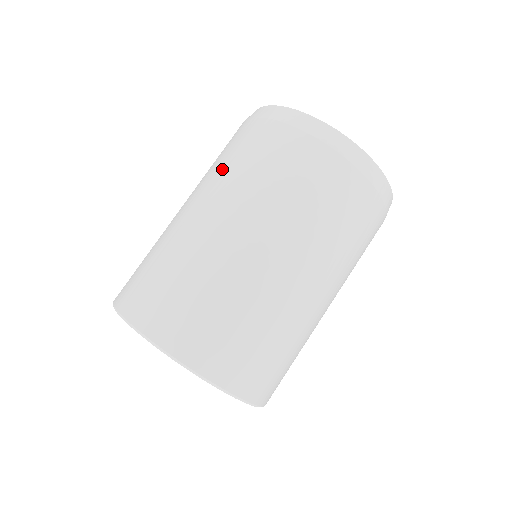
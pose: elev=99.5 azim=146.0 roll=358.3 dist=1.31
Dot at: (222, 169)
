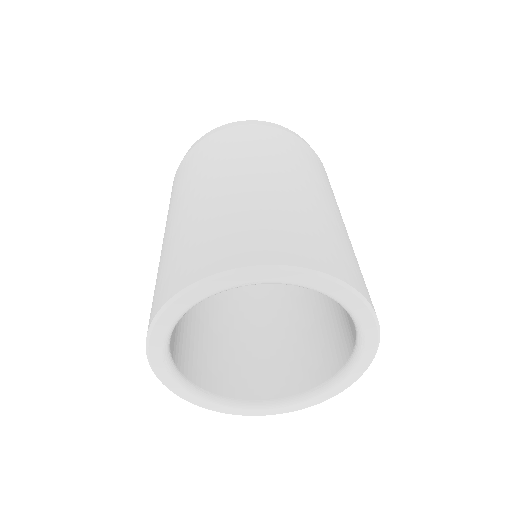
Dot at: (169, 207)
